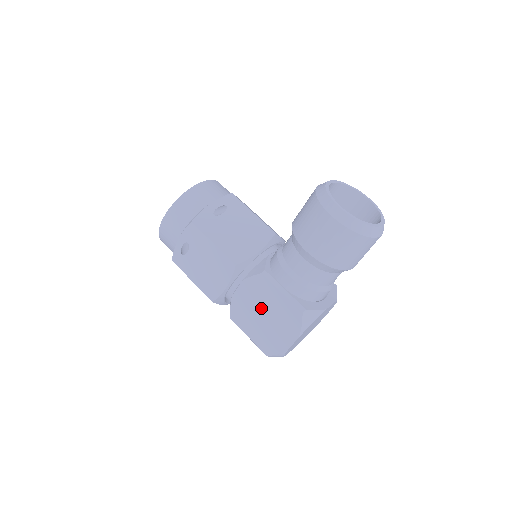
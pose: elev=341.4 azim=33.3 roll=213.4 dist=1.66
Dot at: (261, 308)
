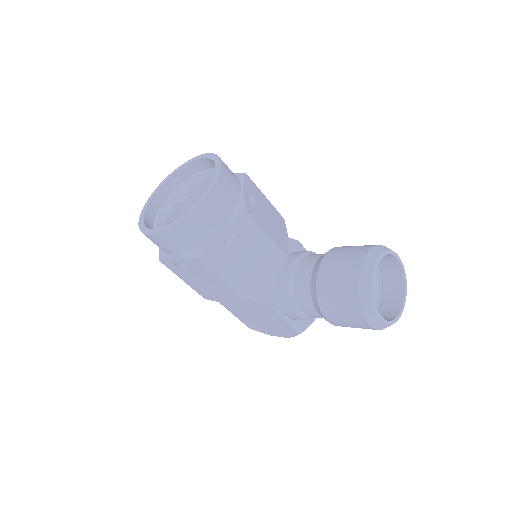
Dot at: (257, 315)
